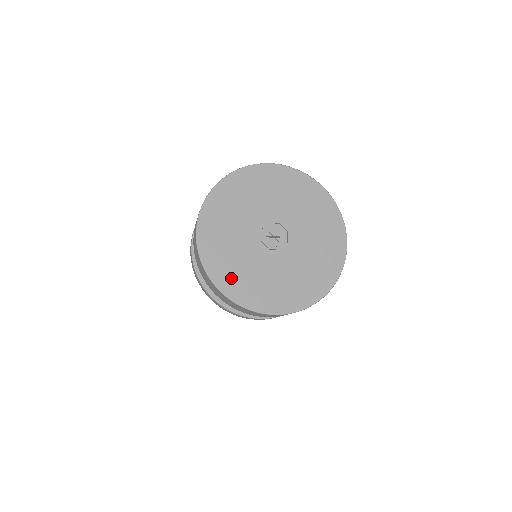
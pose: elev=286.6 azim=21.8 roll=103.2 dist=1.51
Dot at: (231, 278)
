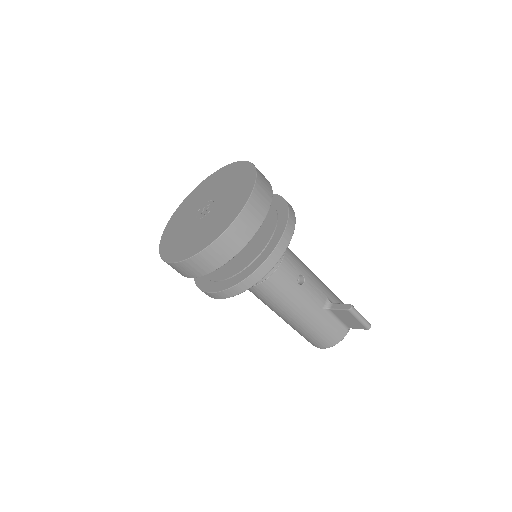
Dot at: (171, 249)
